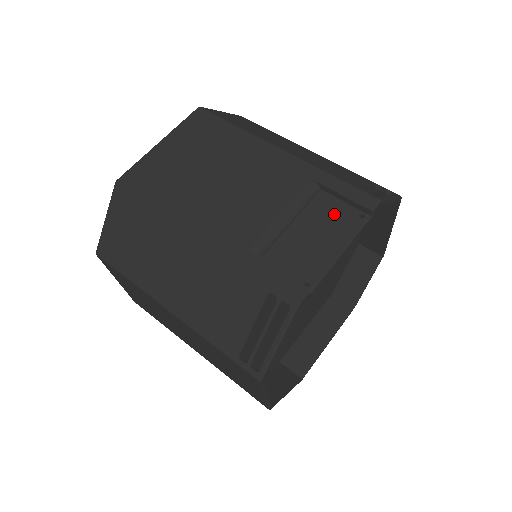
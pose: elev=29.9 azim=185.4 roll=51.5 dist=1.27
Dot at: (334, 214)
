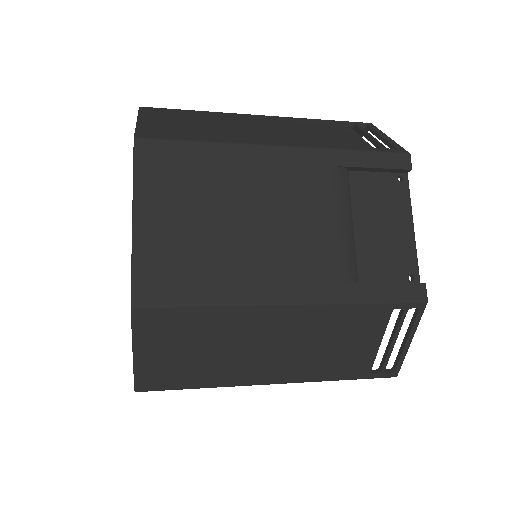
Dot at: (379, 191)
